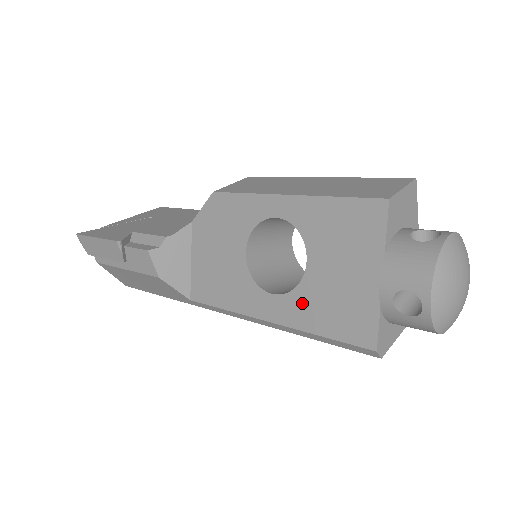
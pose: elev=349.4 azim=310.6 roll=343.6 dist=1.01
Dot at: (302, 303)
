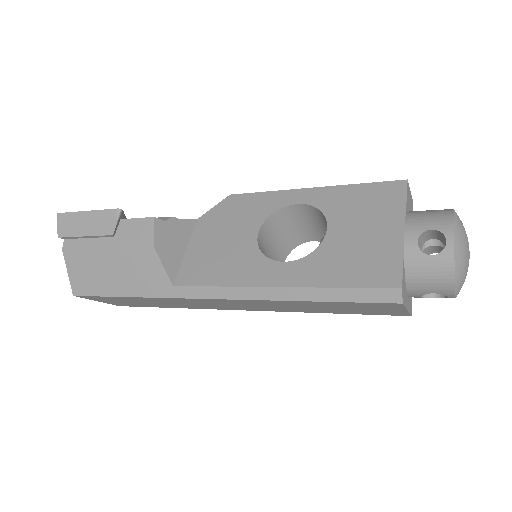
Dot at: (319, 263)
